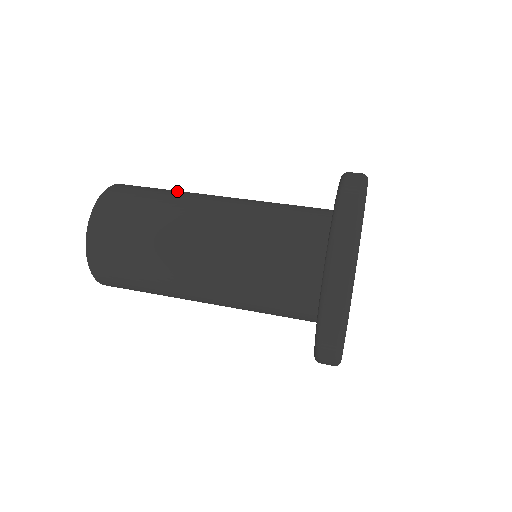
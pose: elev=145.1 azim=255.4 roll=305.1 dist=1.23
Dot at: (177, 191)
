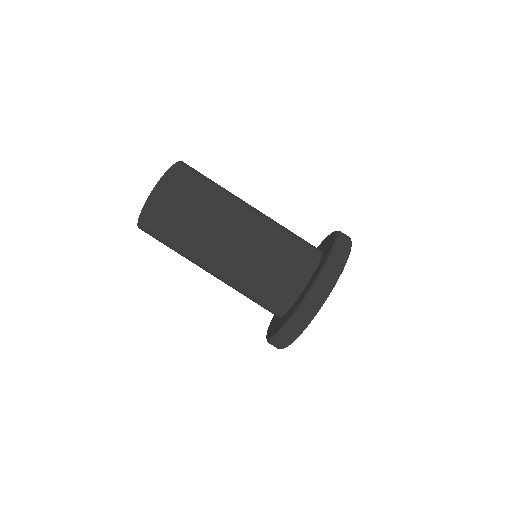
Dot at: (193, 228)
